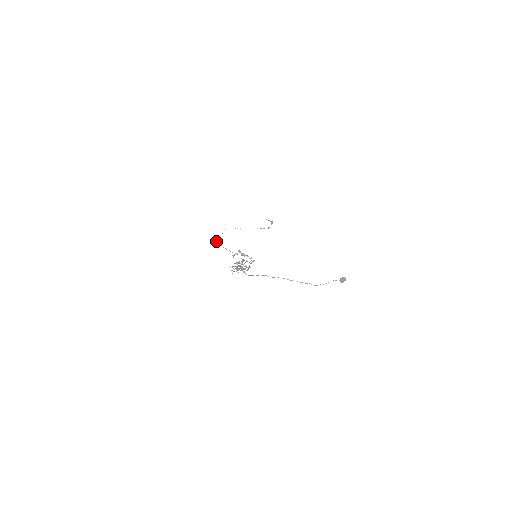
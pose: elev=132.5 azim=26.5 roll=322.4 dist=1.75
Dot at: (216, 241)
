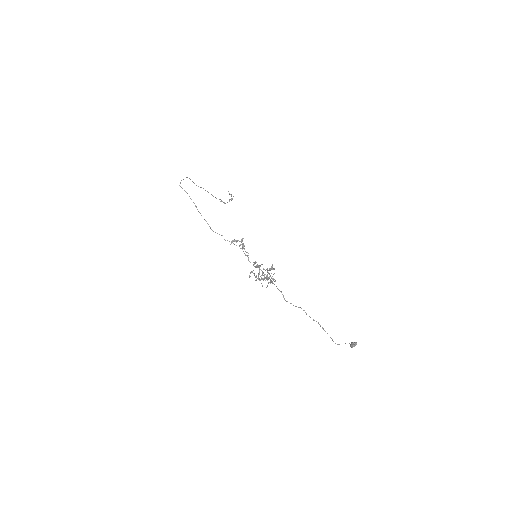
Dot at: occluded
